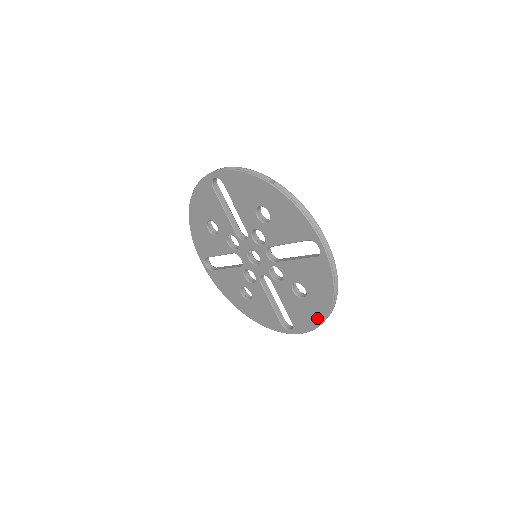
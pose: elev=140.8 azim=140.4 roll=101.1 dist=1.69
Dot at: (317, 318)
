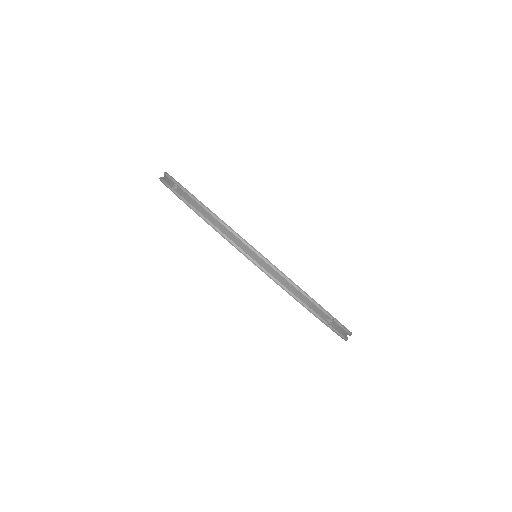
Dot at: occluded
